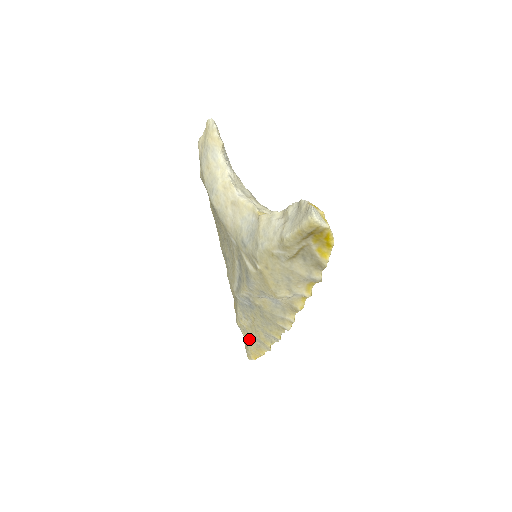
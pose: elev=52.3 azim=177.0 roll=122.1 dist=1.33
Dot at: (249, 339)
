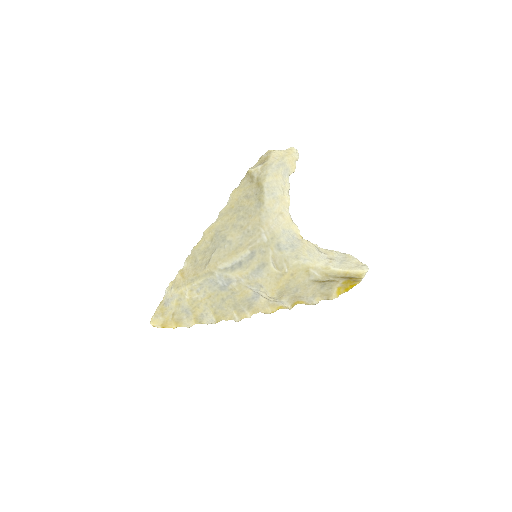
Dot at: (177, 309)
